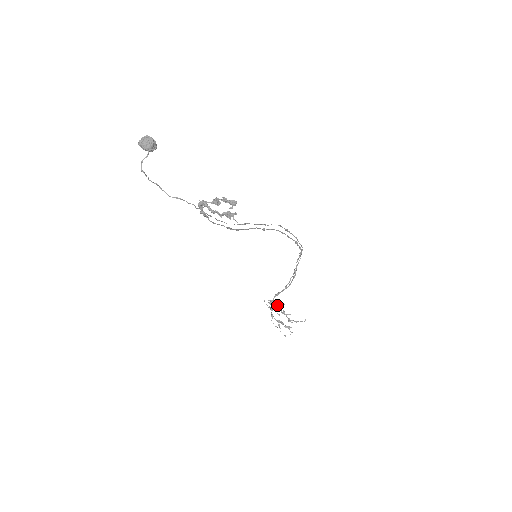
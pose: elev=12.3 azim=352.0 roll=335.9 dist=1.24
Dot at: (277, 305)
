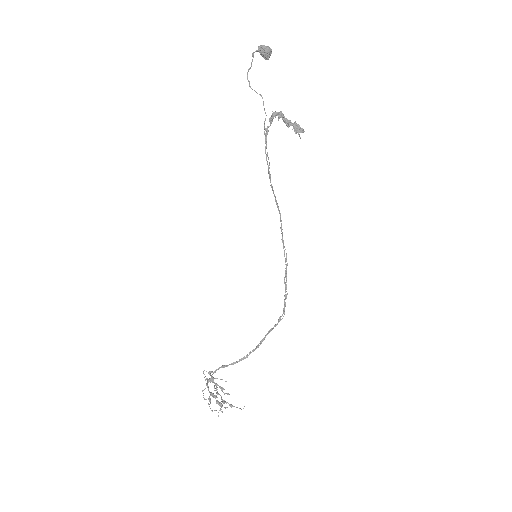
Dot at: occluded
